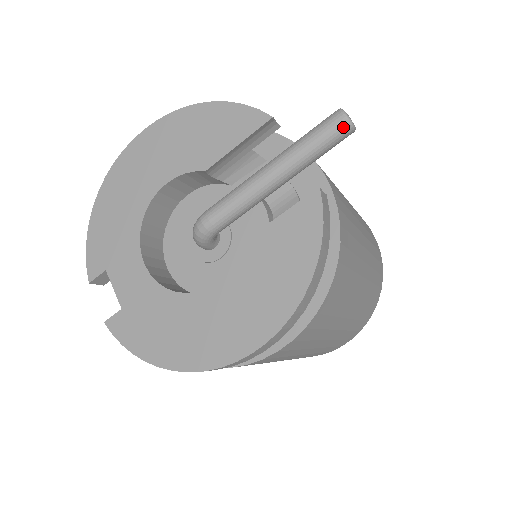
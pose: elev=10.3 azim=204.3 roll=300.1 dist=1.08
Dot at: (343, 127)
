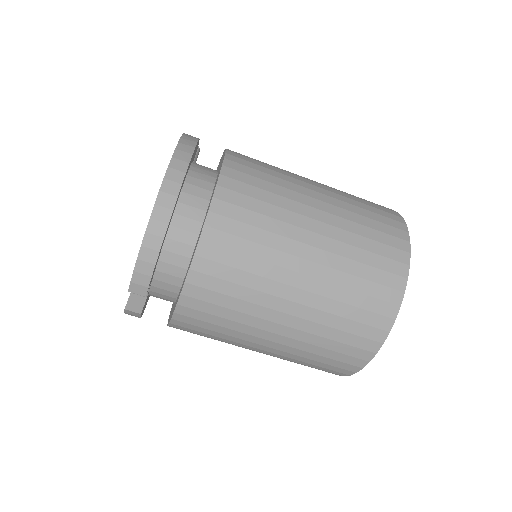
Dot at: occluded
